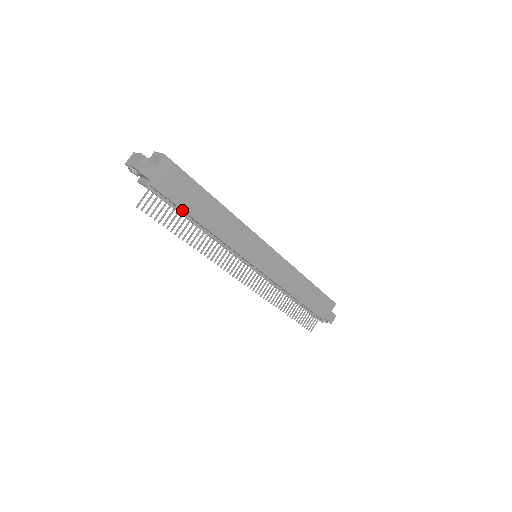
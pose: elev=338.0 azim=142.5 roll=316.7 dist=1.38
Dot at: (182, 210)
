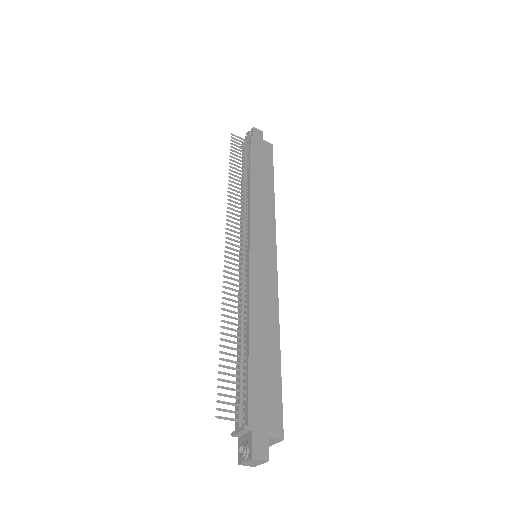
Dot at: (250, 162)
